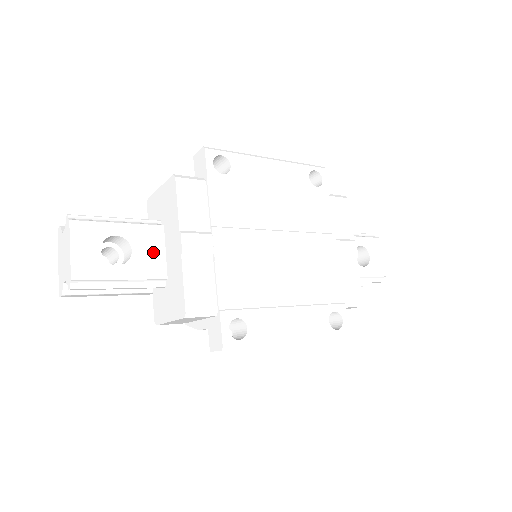
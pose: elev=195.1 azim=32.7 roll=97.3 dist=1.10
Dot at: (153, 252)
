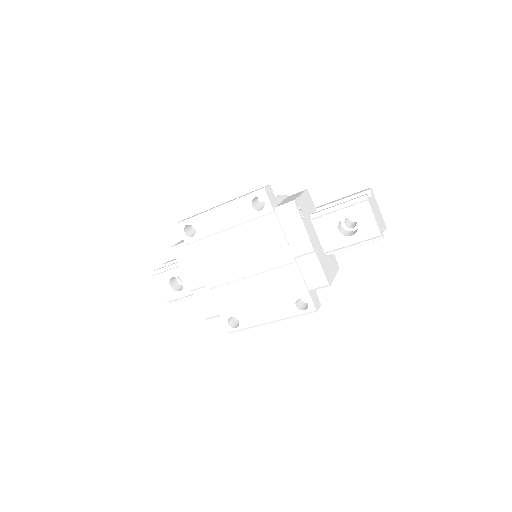
Dot at: occluded
